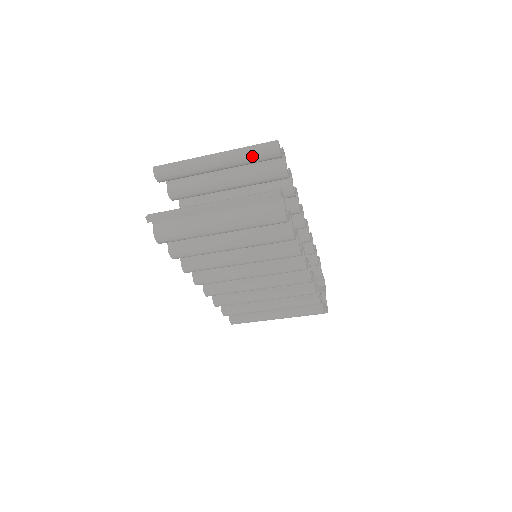
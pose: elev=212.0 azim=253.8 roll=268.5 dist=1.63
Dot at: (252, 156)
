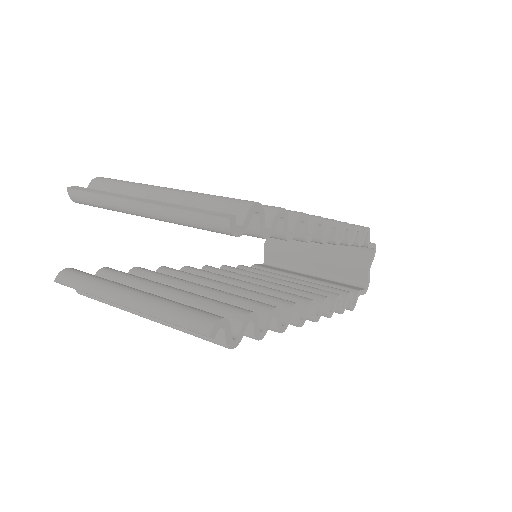
Dot at: (192, 225)
